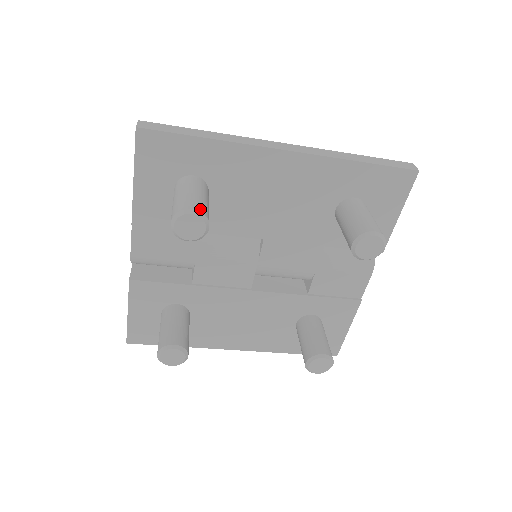
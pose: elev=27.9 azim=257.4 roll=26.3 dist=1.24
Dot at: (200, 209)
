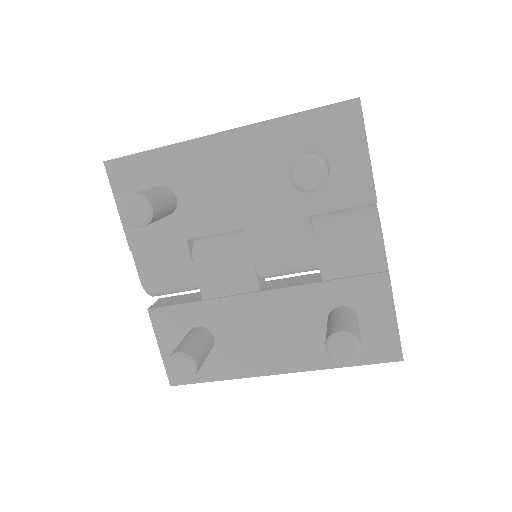
Dot at: (140, 193)
